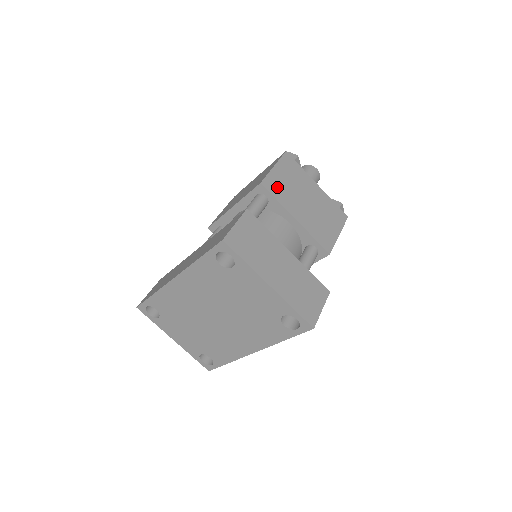
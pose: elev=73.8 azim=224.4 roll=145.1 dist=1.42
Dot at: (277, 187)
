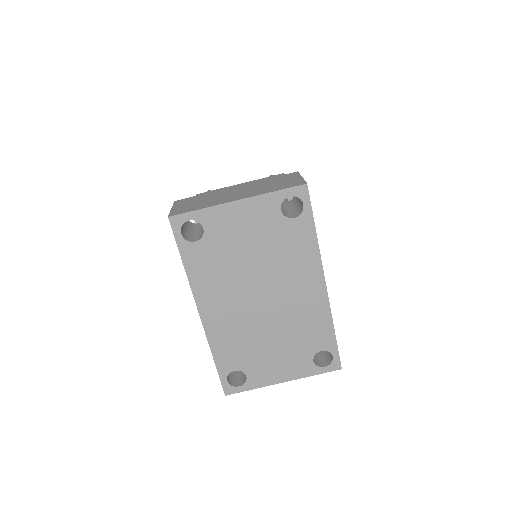
Dot at: occluded
